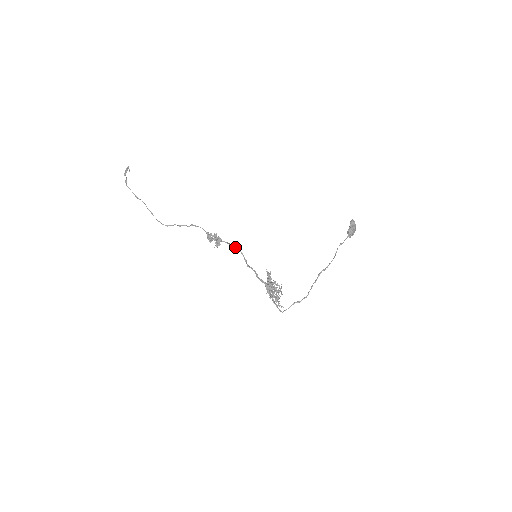
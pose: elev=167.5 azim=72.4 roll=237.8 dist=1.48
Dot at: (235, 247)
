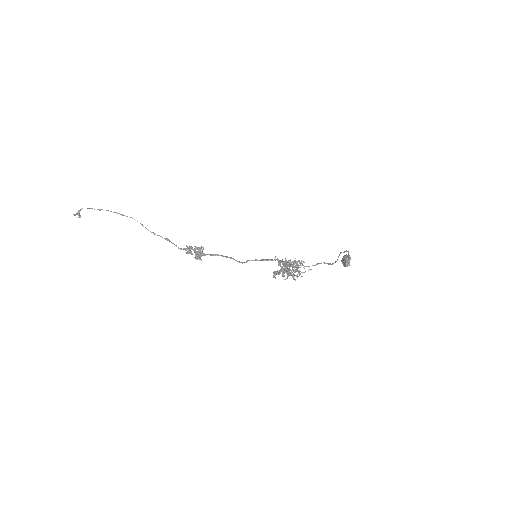
Dot at: (225, 256)
